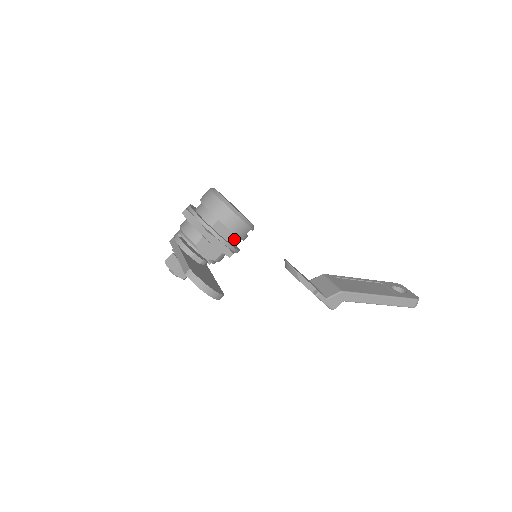
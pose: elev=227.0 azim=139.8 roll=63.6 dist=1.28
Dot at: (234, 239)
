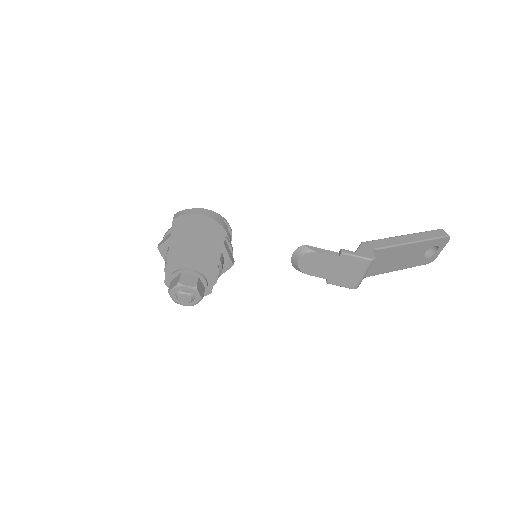
Dot at: occluded
